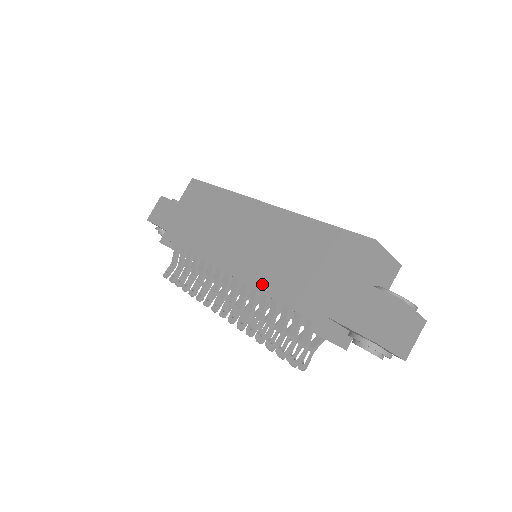
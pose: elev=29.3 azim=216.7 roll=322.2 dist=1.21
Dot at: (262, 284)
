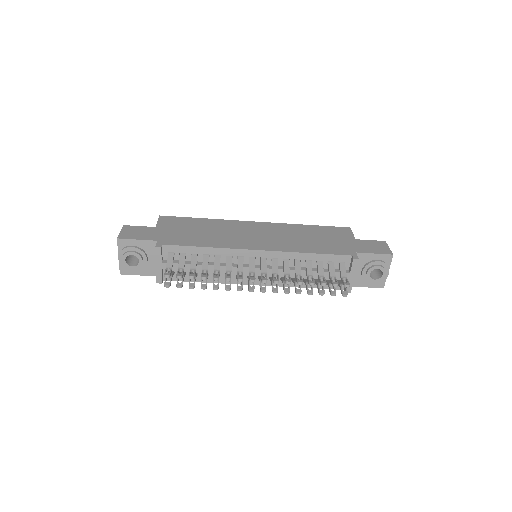
Dot at: (299, 249)
